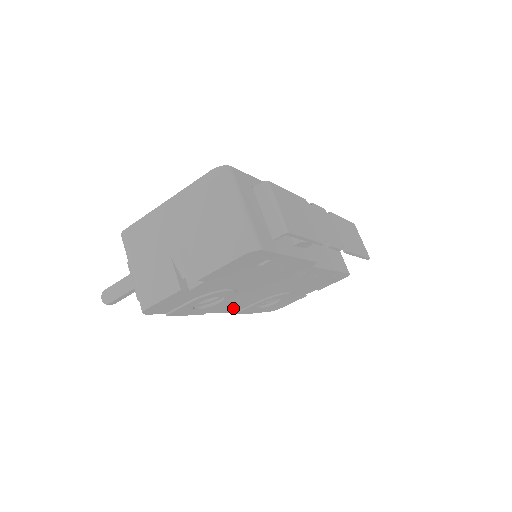
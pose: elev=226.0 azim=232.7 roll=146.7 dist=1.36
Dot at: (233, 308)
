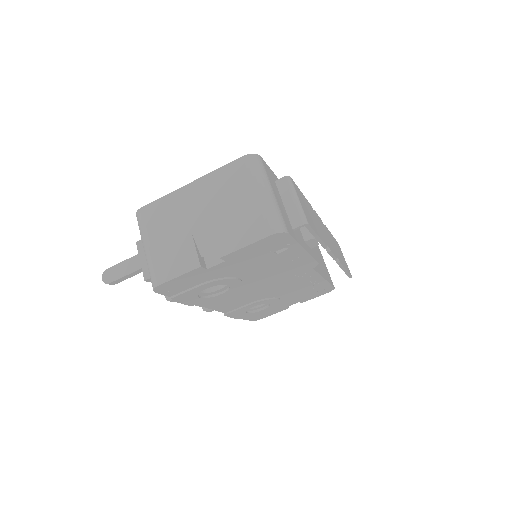
Dot at: (226, 306)
